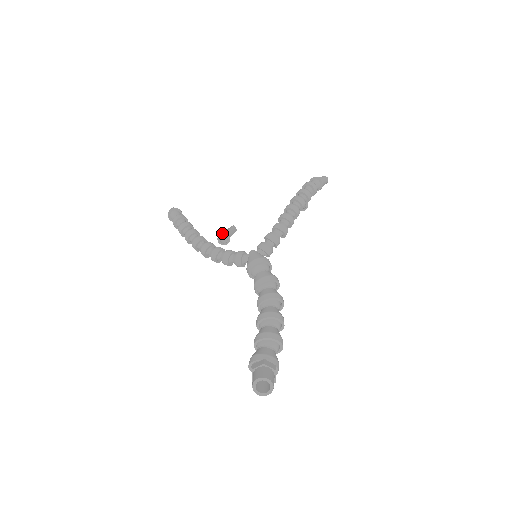
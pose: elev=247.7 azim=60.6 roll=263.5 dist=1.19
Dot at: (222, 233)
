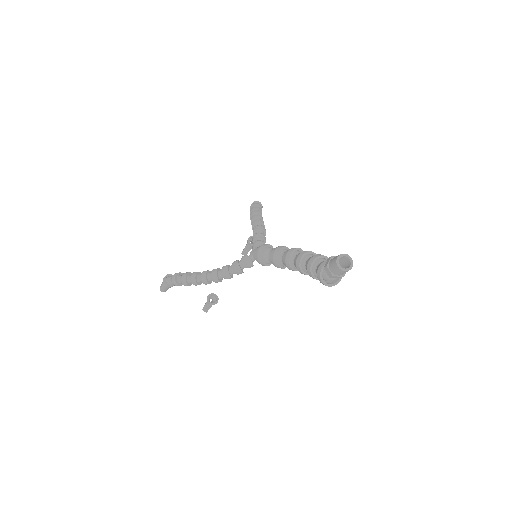
Dot at: (208, 295)
